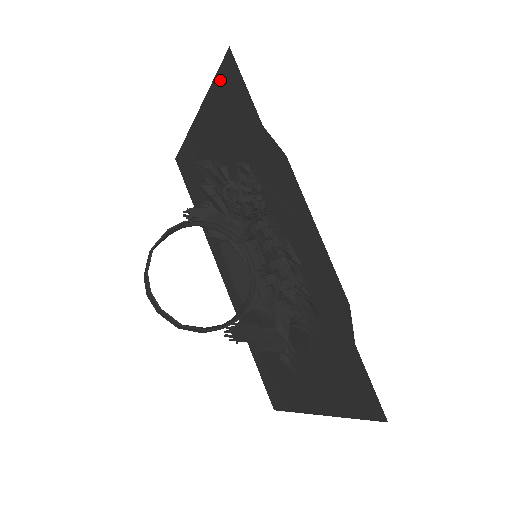
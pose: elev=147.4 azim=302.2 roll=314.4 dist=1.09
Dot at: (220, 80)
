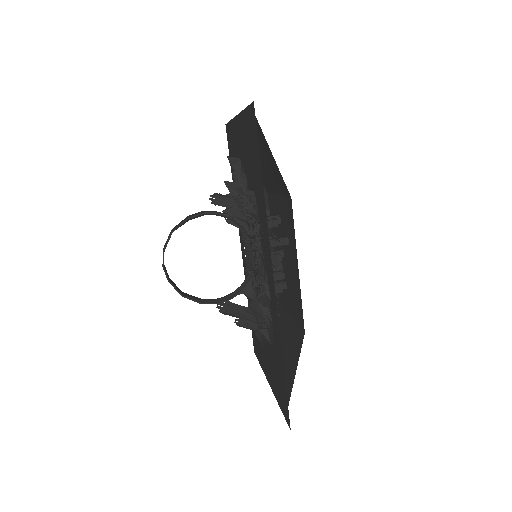
Dot at: (248, 115)
